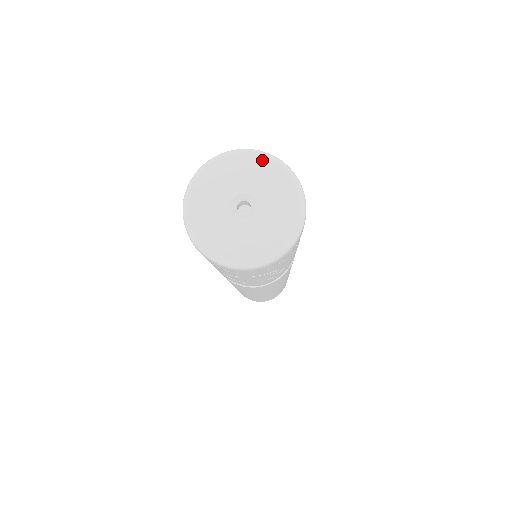
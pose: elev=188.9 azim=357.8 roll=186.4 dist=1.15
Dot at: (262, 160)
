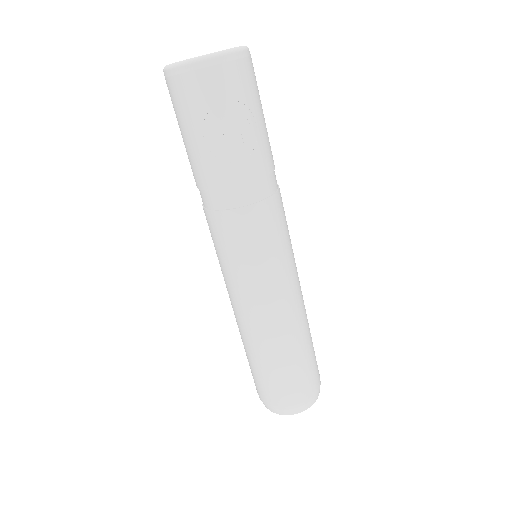
Dot at: occluded
